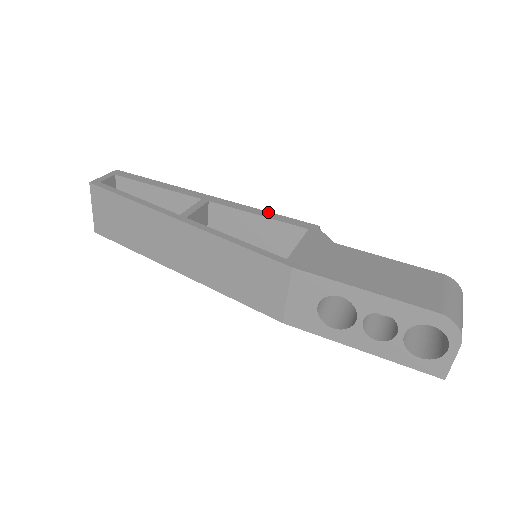
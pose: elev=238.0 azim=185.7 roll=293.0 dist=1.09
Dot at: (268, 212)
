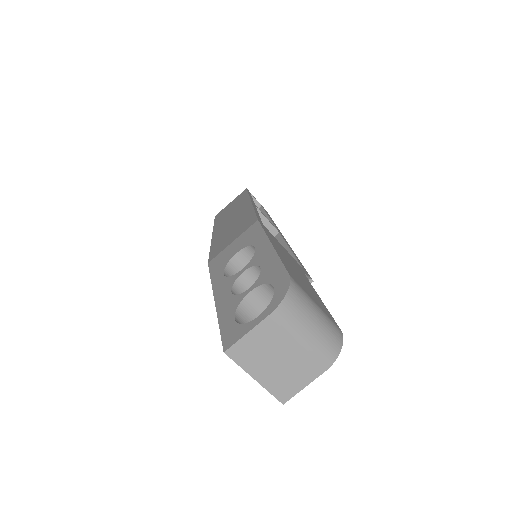
Dot at: occluded
